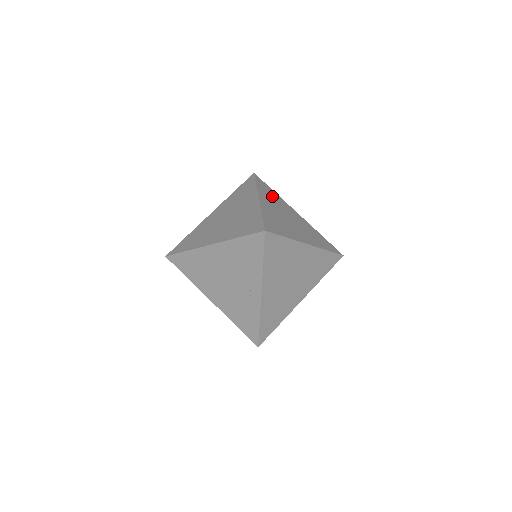
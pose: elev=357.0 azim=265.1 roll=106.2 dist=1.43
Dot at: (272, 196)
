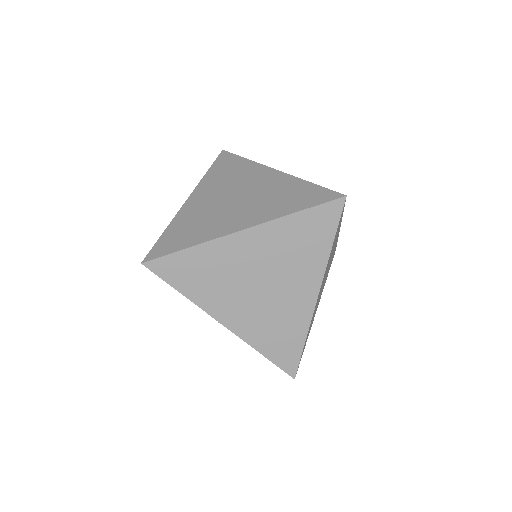
Dot at: (229, 173)
